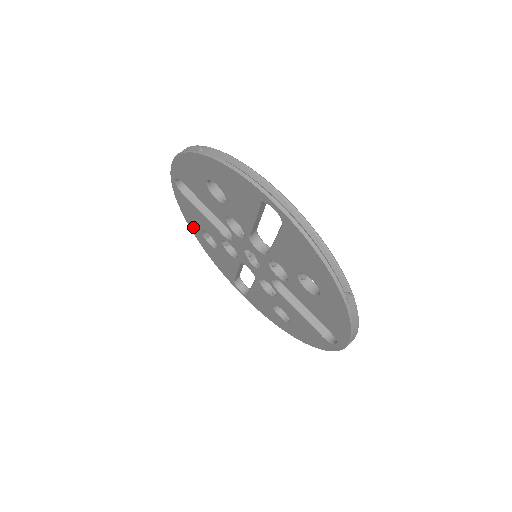
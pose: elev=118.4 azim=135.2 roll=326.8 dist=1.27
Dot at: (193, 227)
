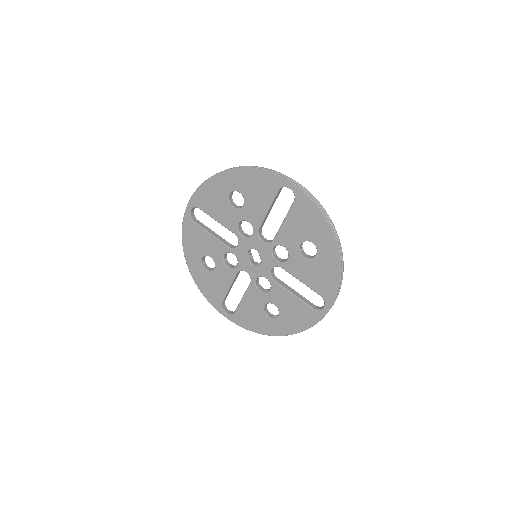
Dot at: (191, 258)
